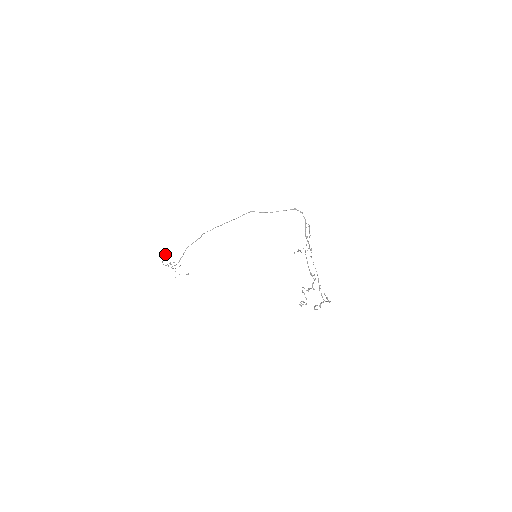
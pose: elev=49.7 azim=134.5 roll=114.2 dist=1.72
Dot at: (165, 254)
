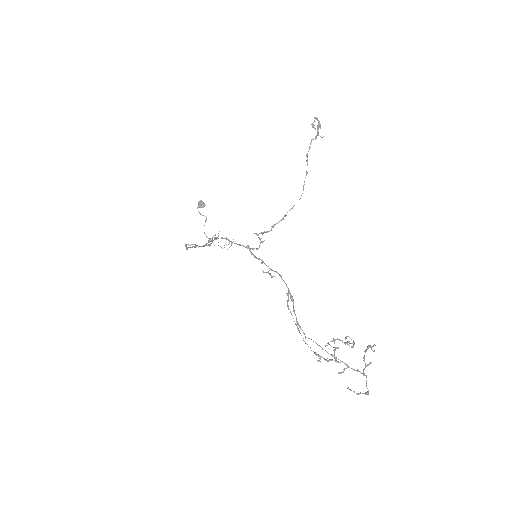
Dot at: (199, 213)
